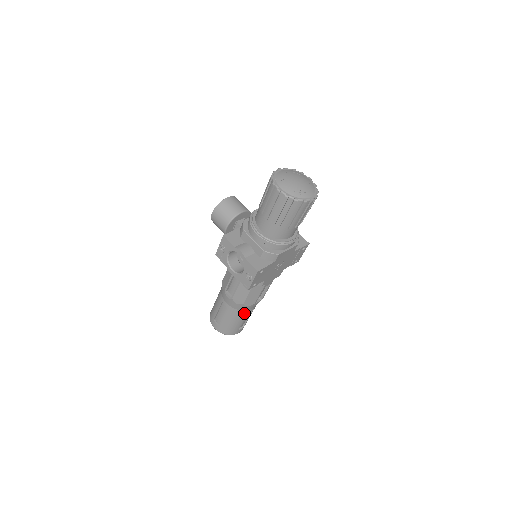
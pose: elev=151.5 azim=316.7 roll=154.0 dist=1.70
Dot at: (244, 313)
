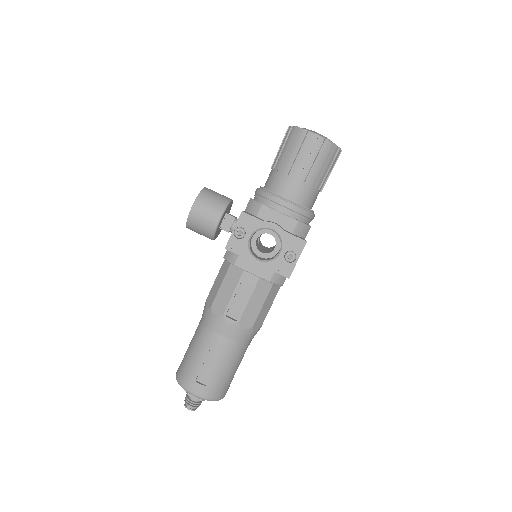
Dot at: (245, 348)
